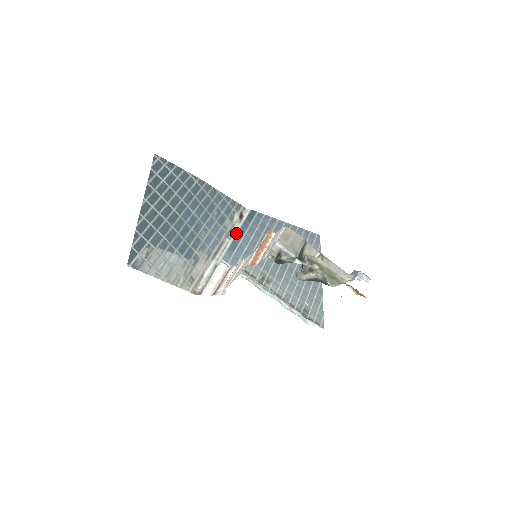
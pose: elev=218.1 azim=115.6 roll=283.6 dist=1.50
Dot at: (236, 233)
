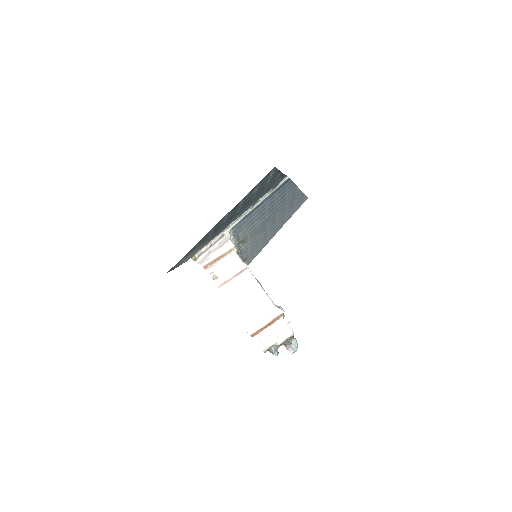
Dot at: (260, 203)
